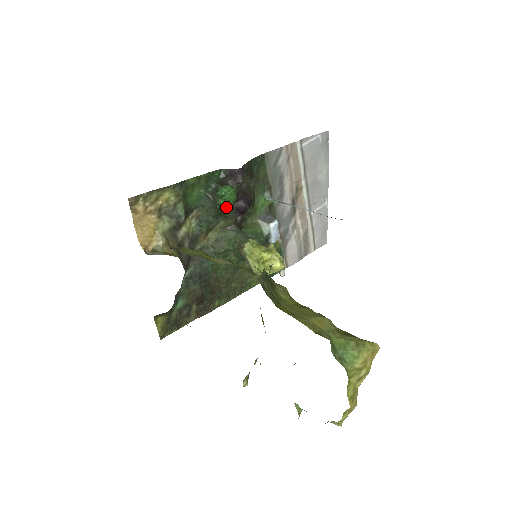
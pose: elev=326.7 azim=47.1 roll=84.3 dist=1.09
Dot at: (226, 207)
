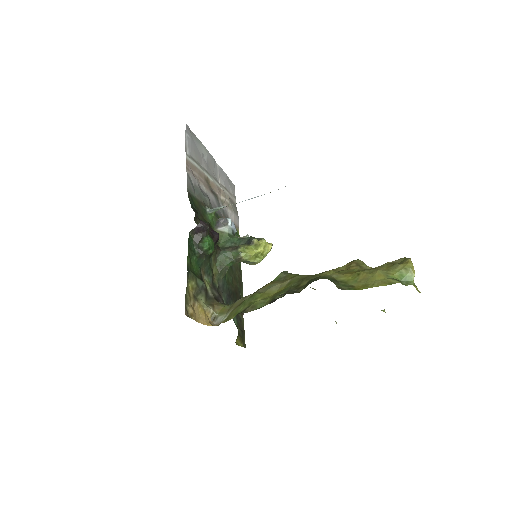
Dot at: (213, 250)
